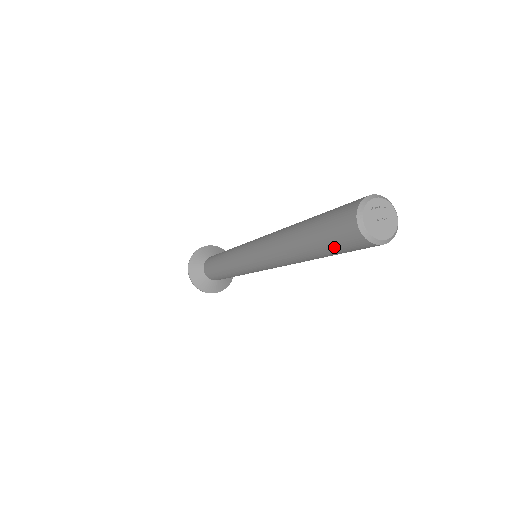
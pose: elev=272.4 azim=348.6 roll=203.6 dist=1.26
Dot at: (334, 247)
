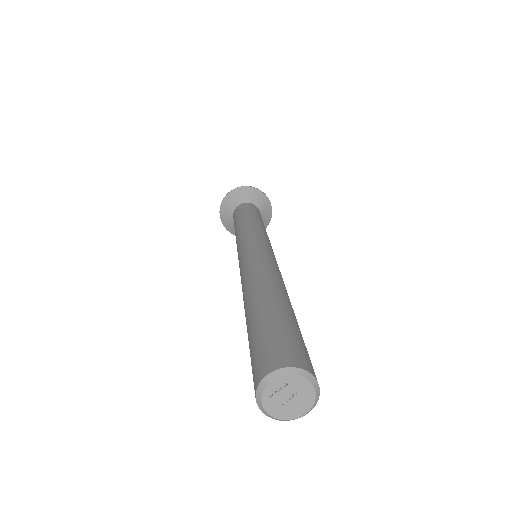
Dot at: occluded
